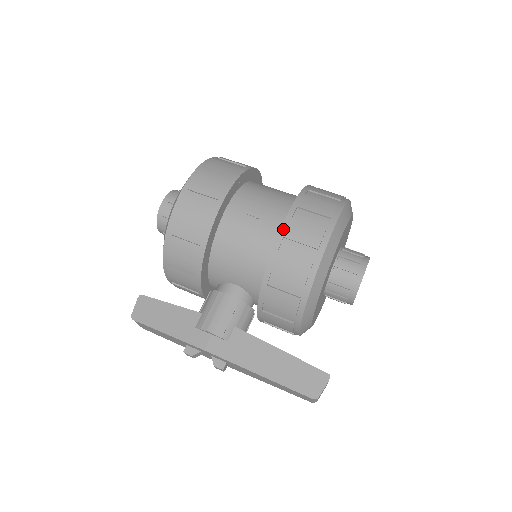
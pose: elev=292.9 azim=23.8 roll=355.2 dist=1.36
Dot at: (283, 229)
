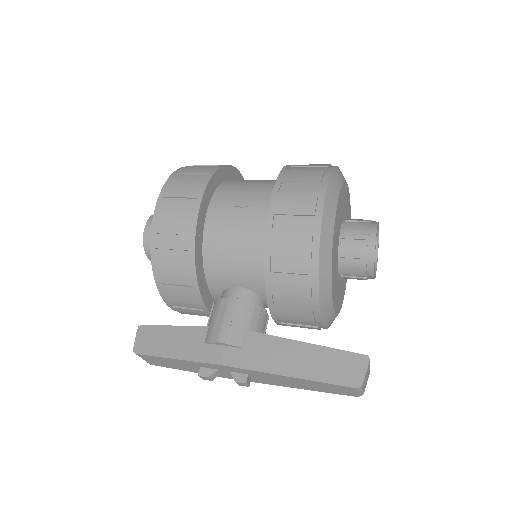
Dot at: (271, 206)
